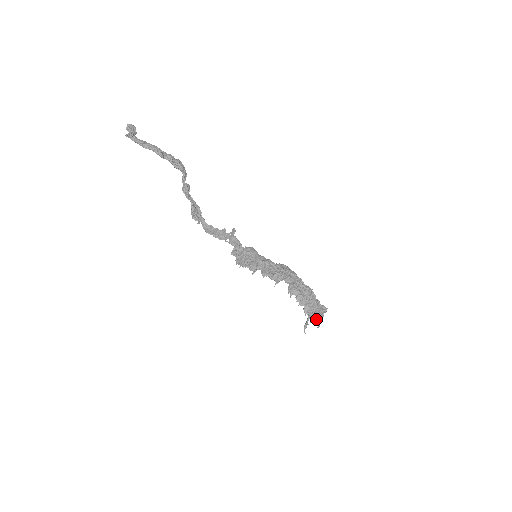
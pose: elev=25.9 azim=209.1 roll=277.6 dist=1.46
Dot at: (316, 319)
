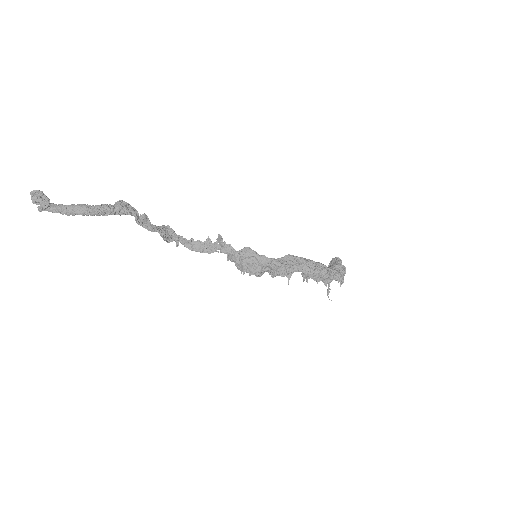
Dot at: occluded
